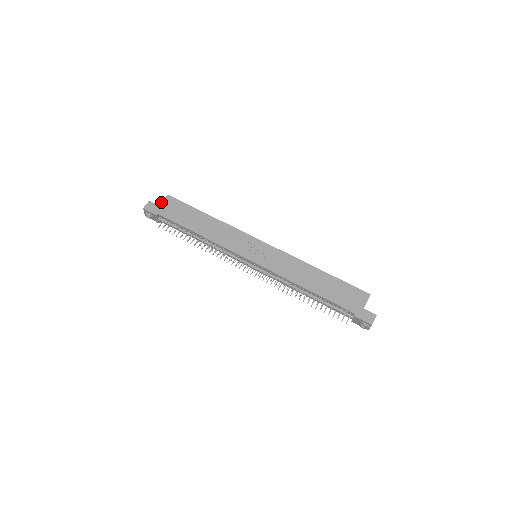
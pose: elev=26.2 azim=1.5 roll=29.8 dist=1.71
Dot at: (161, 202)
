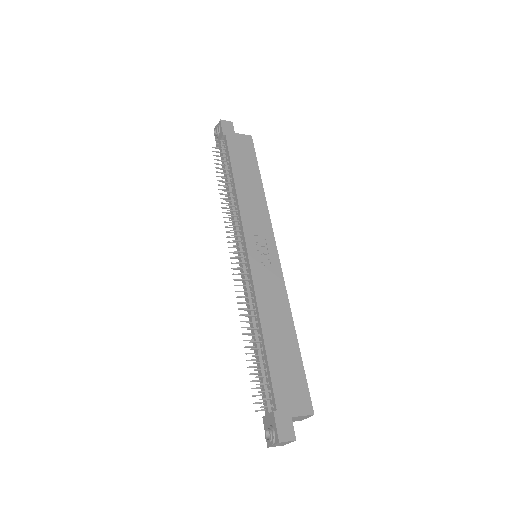
Dot at: occluded
